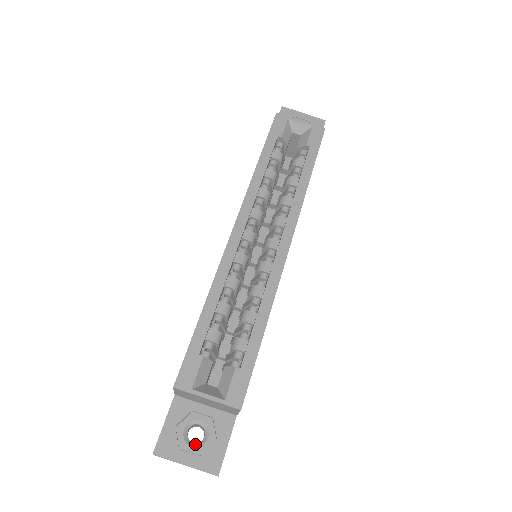
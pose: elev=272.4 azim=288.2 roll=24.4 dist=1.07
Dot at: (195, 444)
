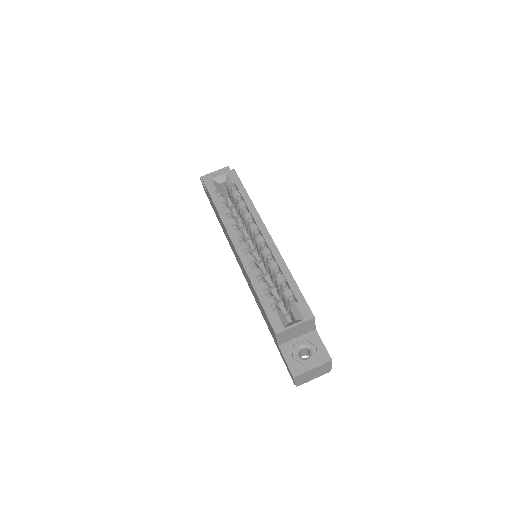
Dot at: (308, 357)
